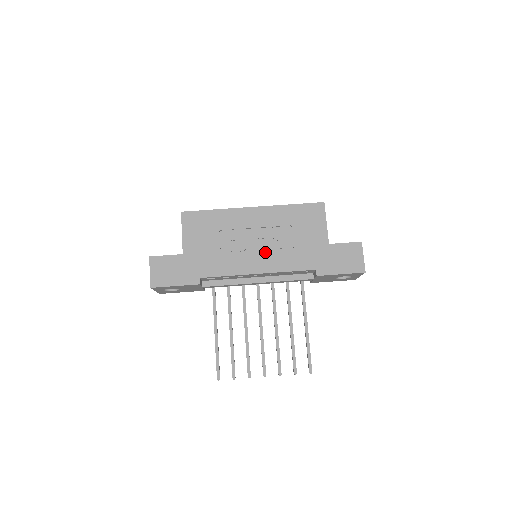
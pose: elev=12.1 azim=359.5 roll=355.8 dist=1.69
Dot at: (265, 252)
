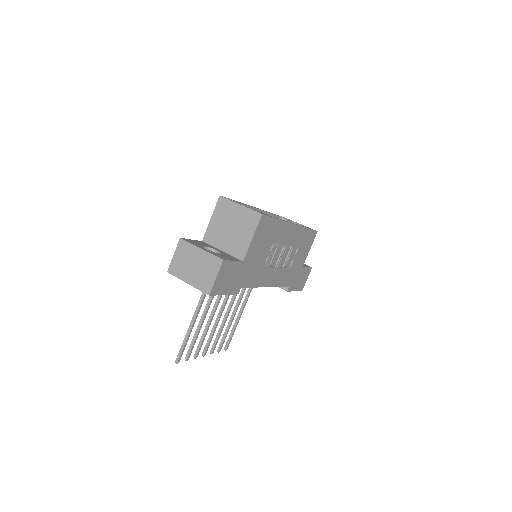
Dot at: (279, 268)
